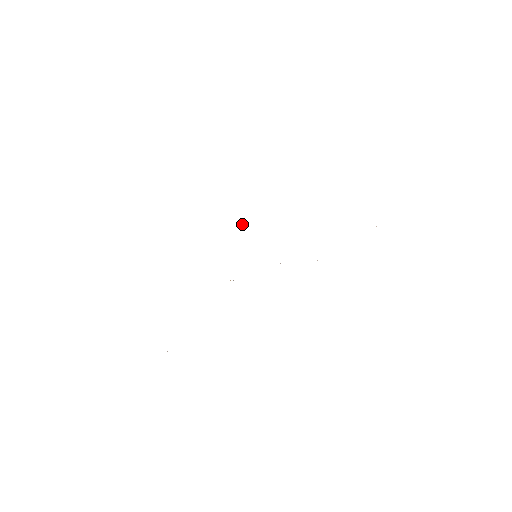
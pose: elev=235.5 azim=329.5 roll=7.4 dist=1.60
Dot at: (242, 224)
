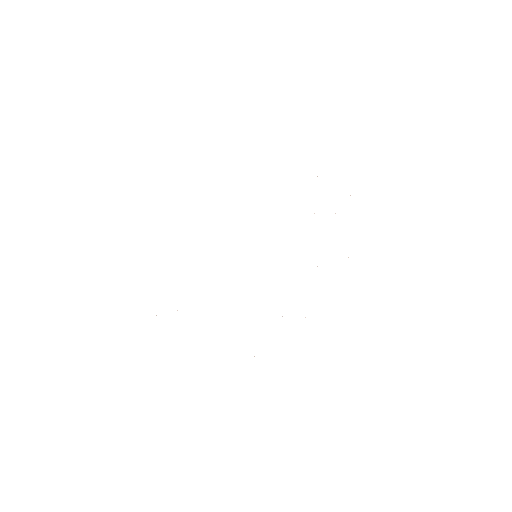
Dot at: occluded
